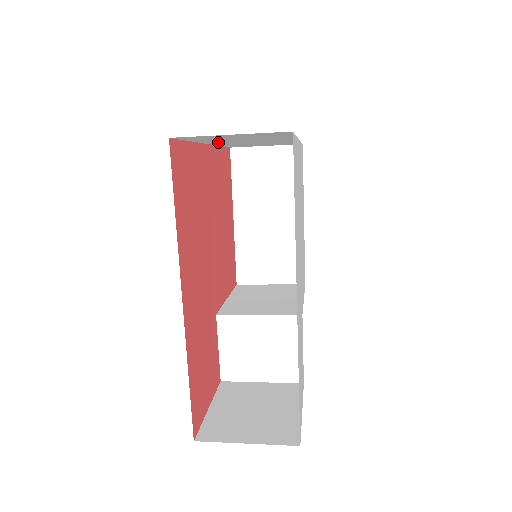
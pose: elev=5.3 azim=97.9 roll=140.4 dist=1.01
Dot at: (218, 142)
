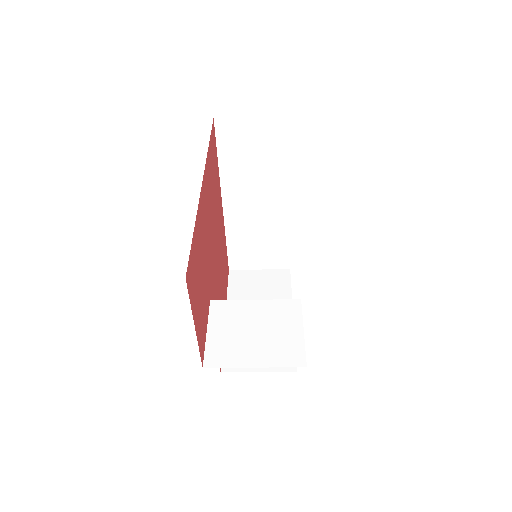
Dot at: (233, 192)
